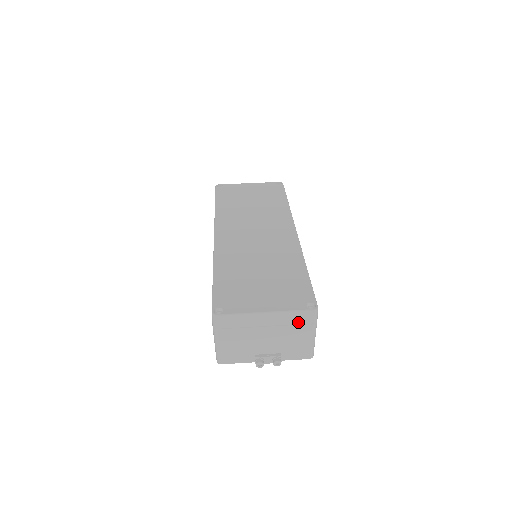
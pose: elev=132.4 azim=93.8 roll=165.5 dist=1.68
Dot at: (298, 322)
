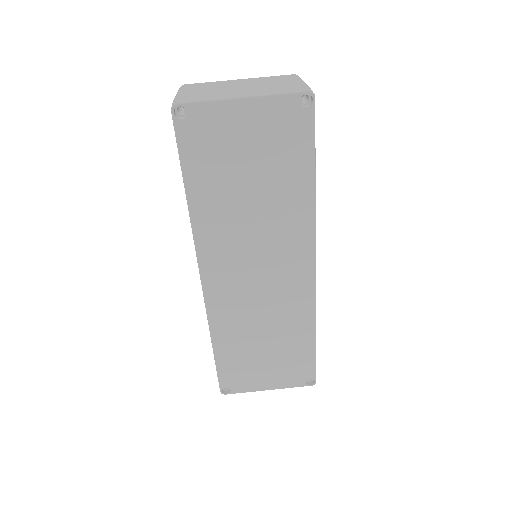
Dot at: occluded
